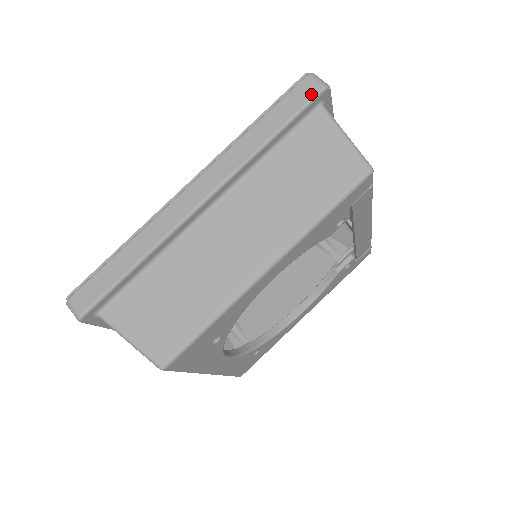
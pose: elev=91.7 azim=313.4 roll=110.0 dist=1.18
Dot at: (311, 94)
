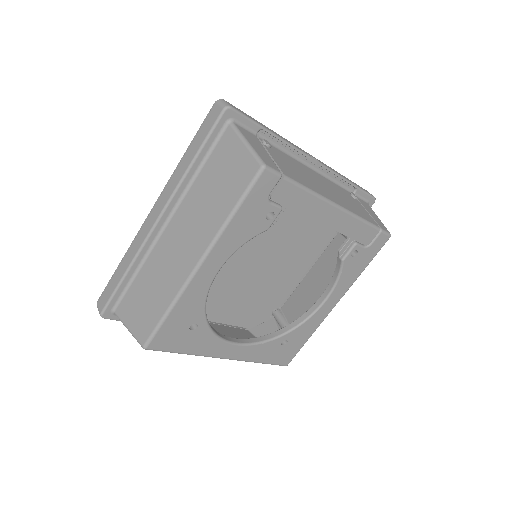
Dot at: (216, 117)
